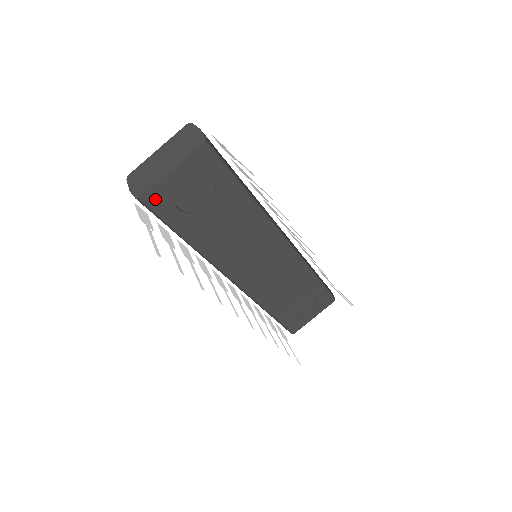
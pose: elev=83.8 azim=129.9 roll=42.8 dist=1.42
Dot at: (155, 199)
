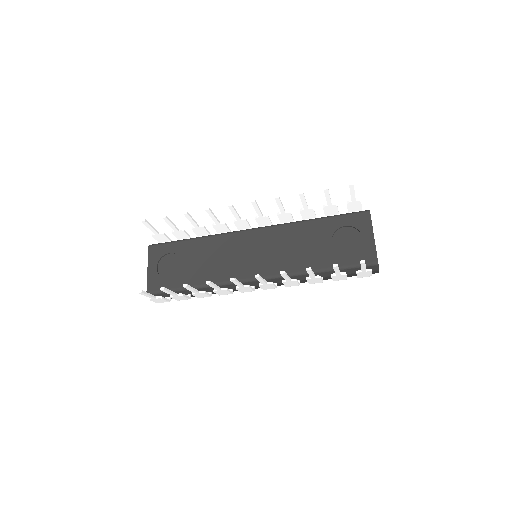
Dot at: (154, 286)
